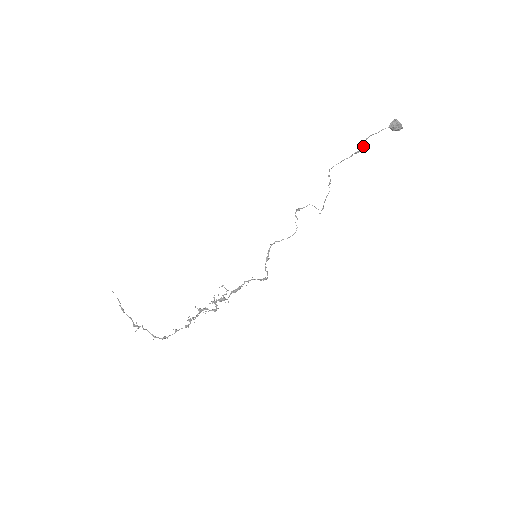
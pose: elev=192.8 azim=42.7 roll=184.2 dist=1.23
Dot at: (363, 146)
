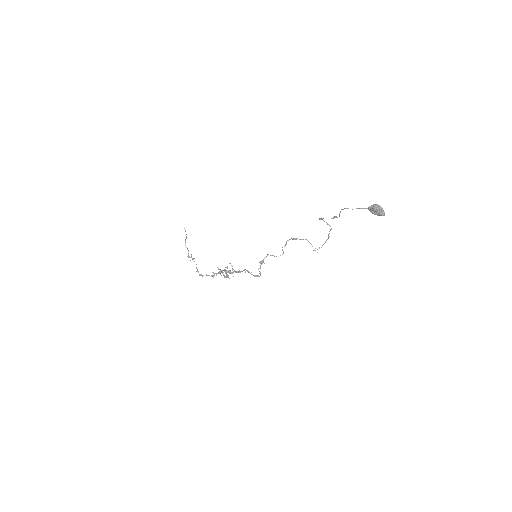
Dot at: (339, 214)
